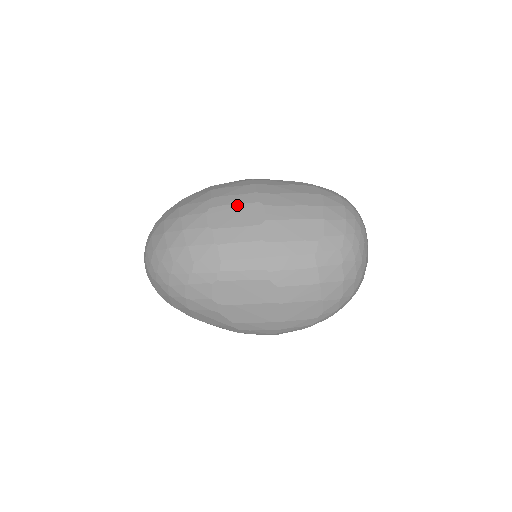
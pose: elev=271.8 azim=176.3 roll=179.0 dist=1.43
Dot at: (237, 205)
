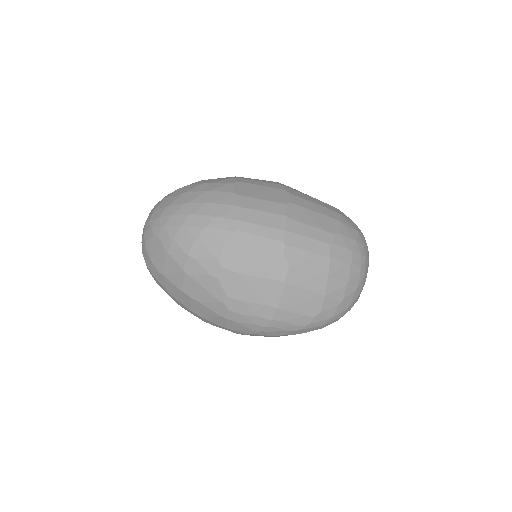
Dot at: (264, 186)
